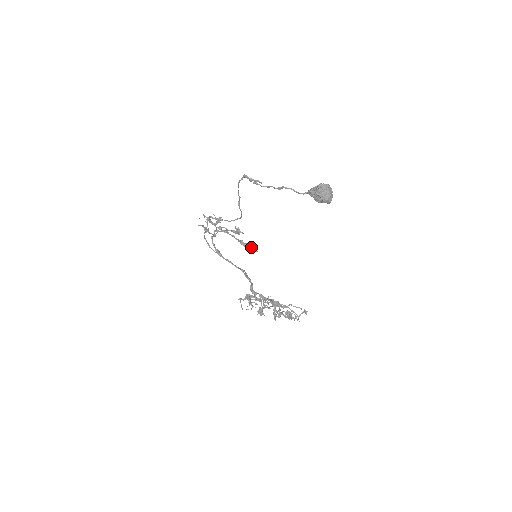
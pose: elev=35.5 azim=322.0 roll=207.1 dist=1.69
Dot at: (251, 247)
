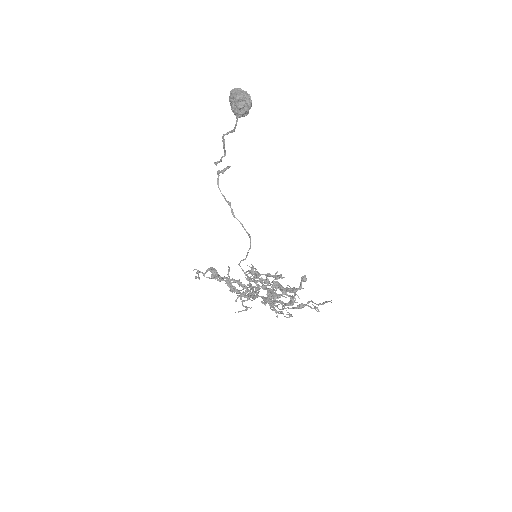
Dot at: occluded
